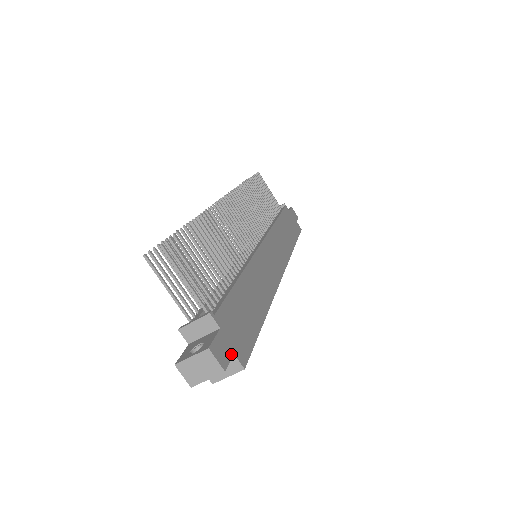
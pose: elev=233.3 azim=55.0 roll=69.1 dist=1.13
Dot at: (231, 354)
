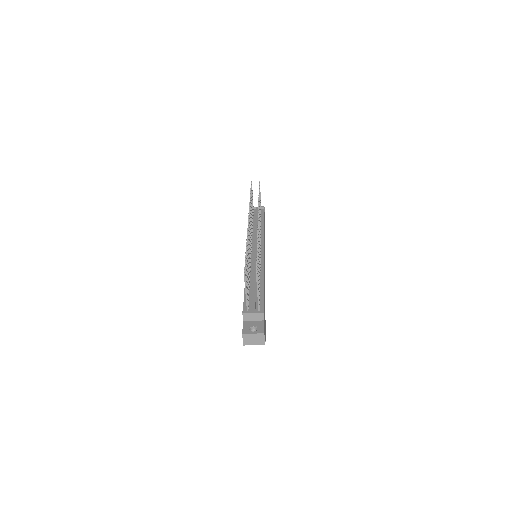
Dot at: occluded
